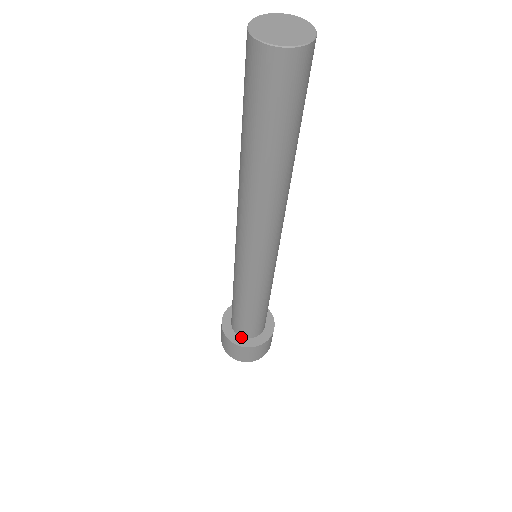
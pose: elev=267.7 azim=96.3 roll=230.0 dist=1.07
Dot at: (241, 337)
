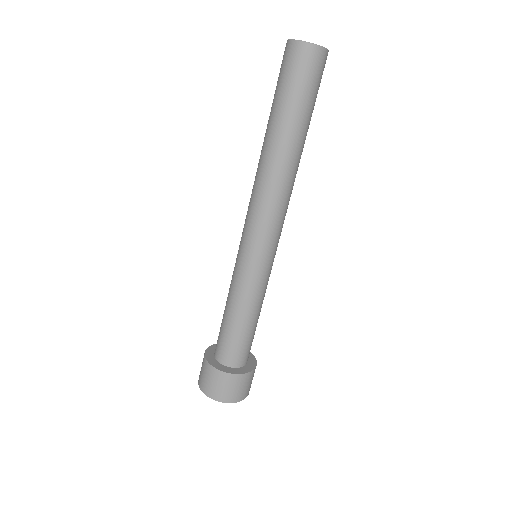
Dot at: (222, 365)
